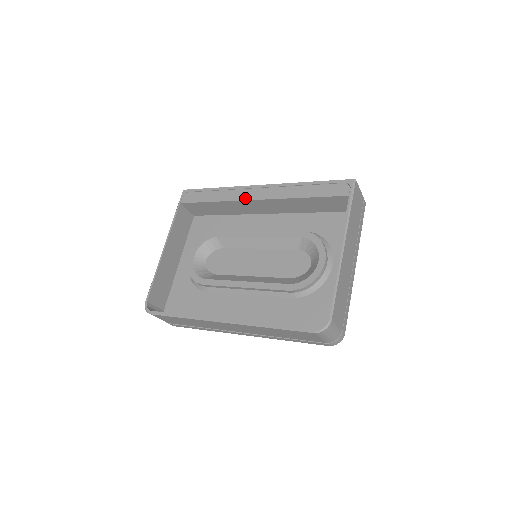
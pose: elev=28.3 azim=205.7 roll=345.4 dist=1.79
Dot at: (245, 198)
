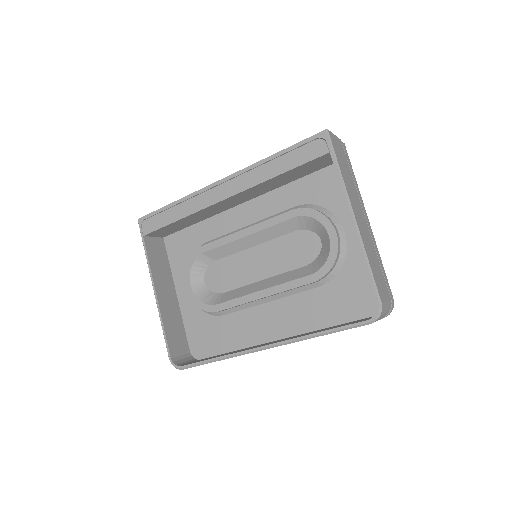
Dot at: (212, 202)
